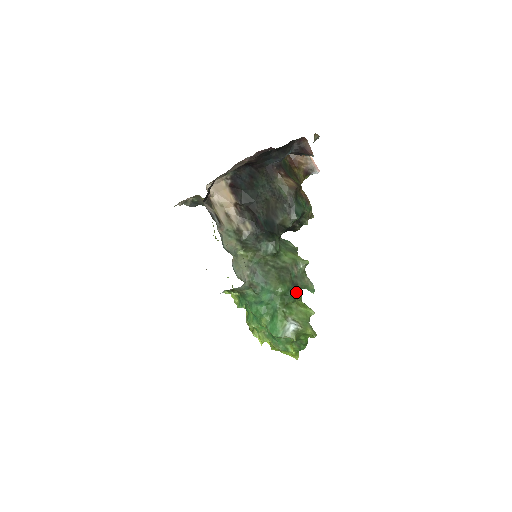
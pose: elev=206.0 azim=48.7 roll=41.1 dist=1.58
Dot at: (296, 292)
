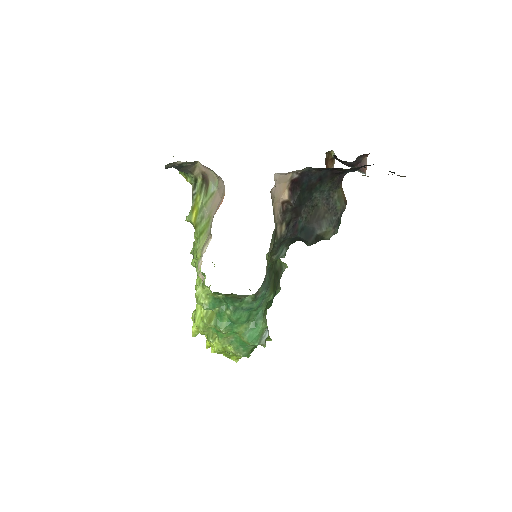
Dot at: occluded
